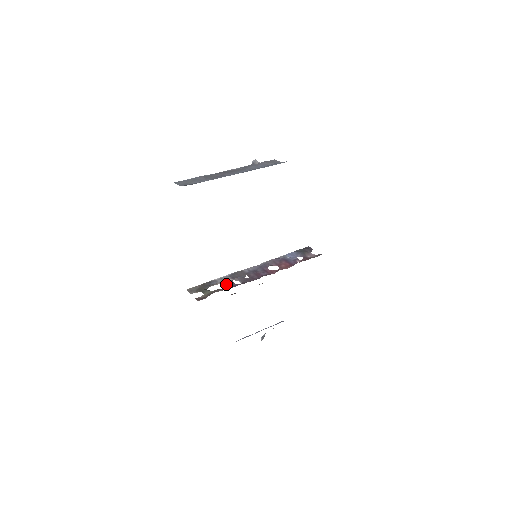
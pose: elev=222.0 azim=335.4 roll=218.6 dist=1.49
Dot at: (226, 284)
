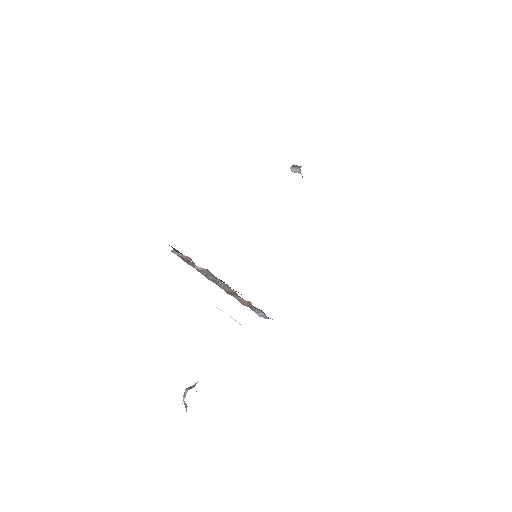
Dot at: occluded
